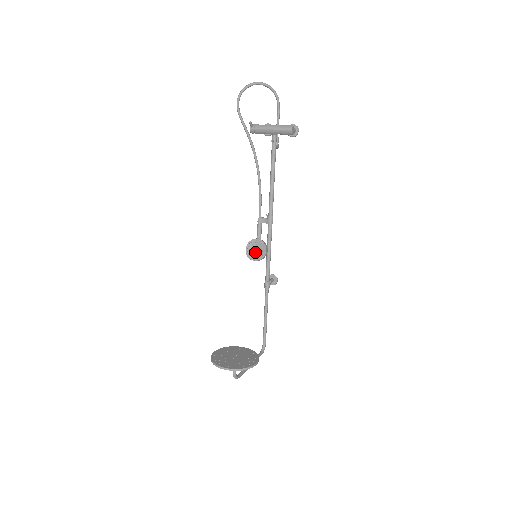
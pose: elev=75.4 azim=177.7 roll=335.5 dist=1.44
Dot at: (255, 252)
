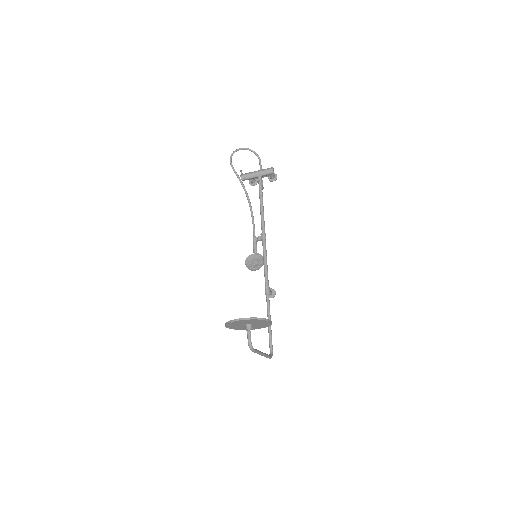
Dot at: (254, 262)
